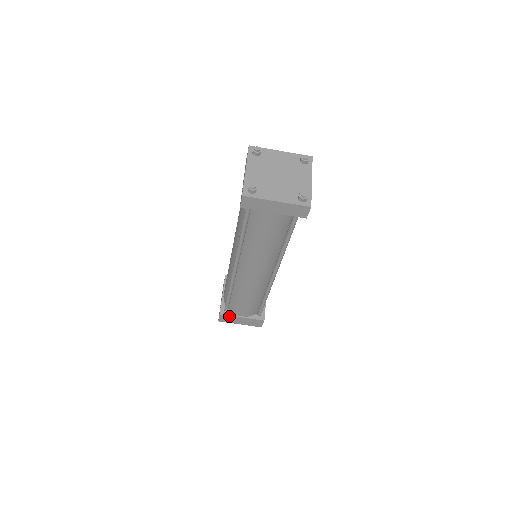
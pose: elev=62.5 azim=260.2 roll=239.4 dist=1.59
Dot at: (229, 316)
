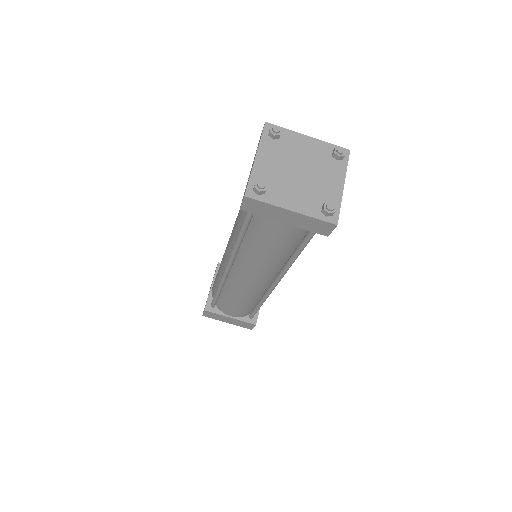
Dot at: (215, 313)
